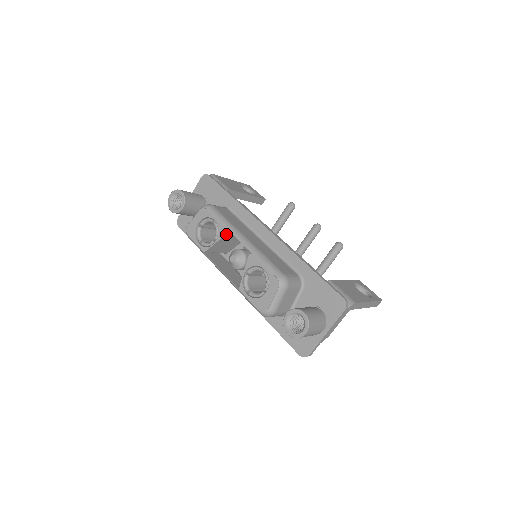
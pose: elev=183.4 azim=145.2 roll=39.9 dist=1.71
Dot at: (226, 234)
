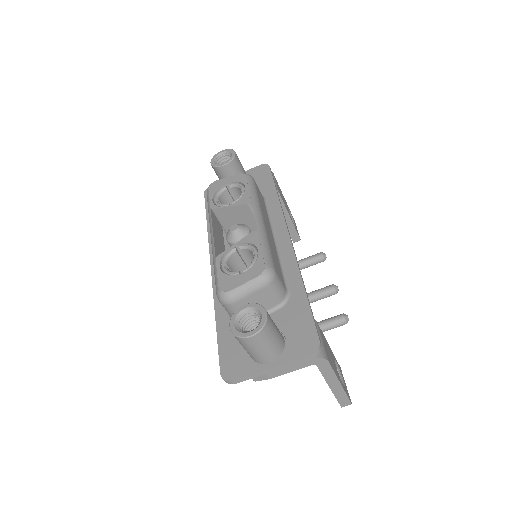
Dot at: (246, 203)
